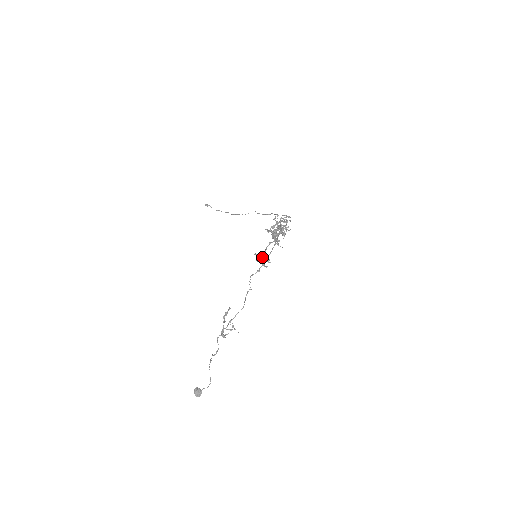
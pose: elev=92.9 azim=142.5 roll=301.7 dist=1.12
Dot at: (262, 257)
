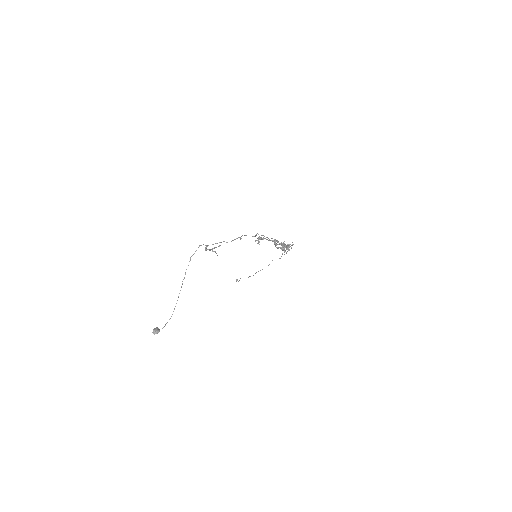
Dot at: (260, 237)
